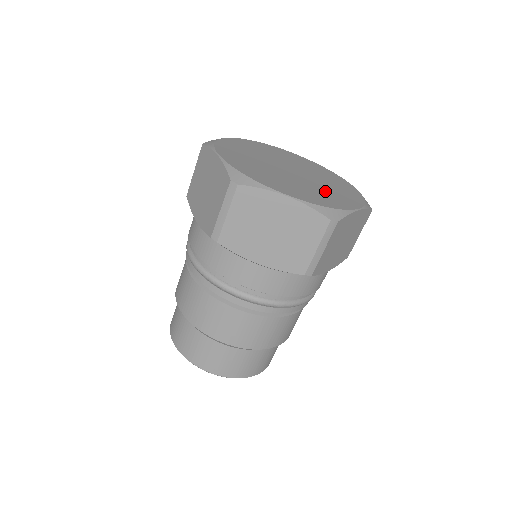
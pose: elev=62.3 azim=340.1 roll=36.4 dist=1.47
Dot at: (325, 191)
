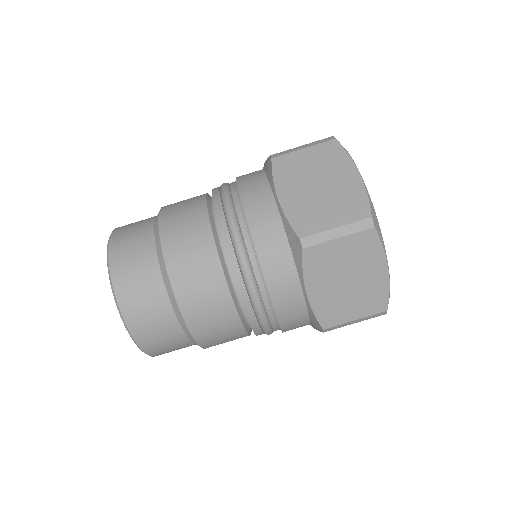
Dot at: occluded
